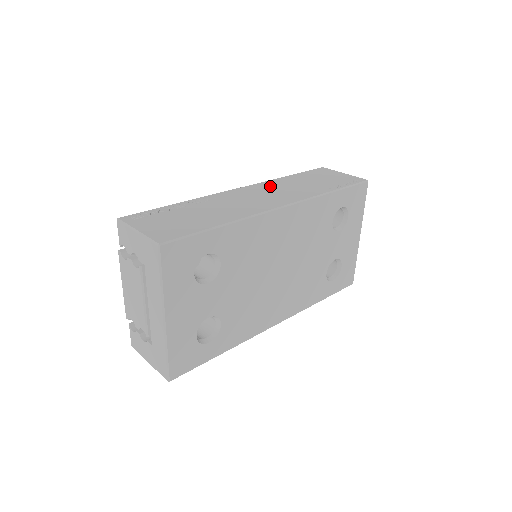
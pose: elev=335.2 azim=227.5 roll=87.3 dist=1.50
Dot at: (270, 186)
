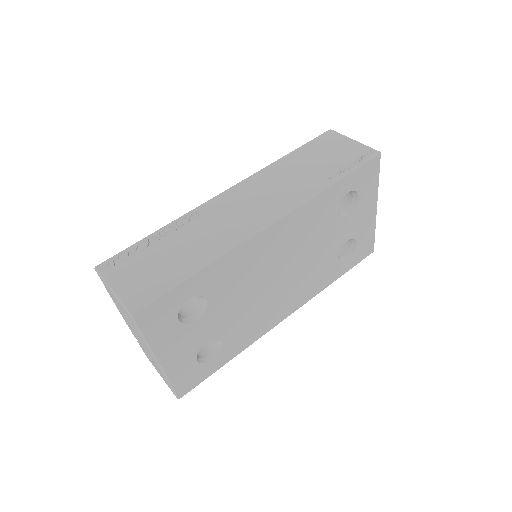
Dot at: (262, 182)
